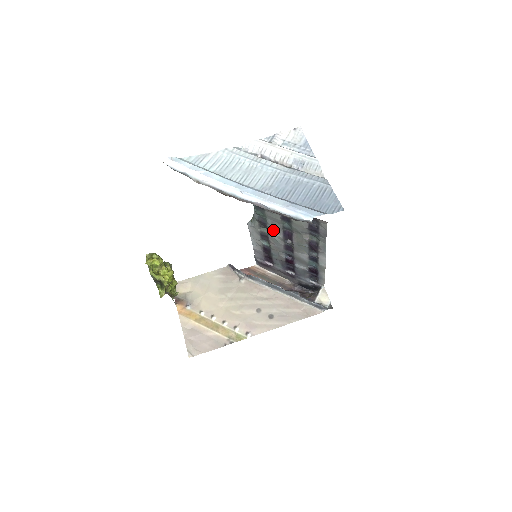
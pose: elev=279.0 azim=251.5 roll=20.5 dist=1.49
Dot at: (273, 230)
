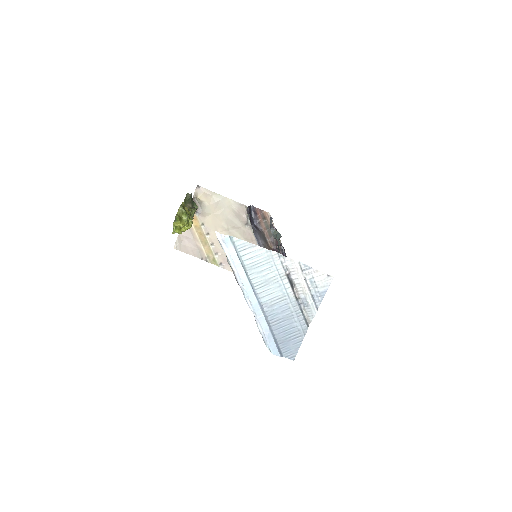
Dot at: occluded
